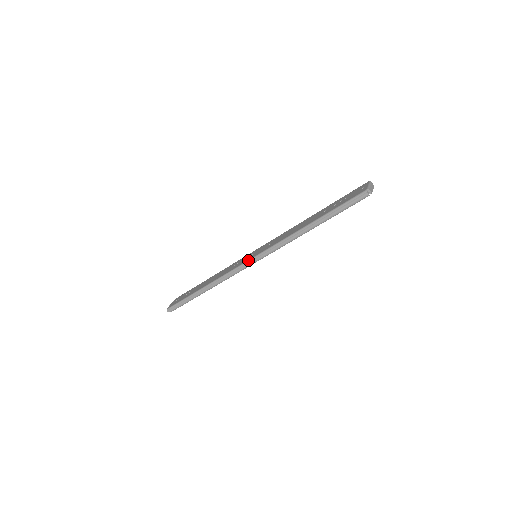
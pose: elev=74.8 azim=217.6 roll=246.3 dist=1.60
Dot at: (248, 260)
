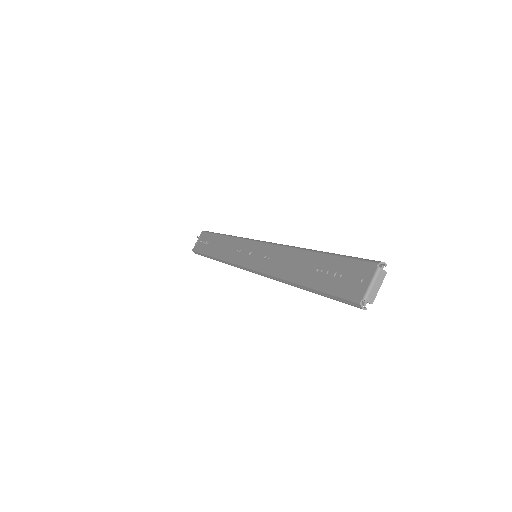
Dot at: (244, 266)
